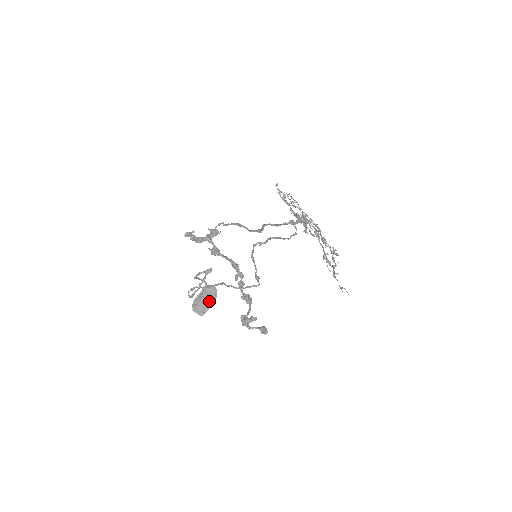
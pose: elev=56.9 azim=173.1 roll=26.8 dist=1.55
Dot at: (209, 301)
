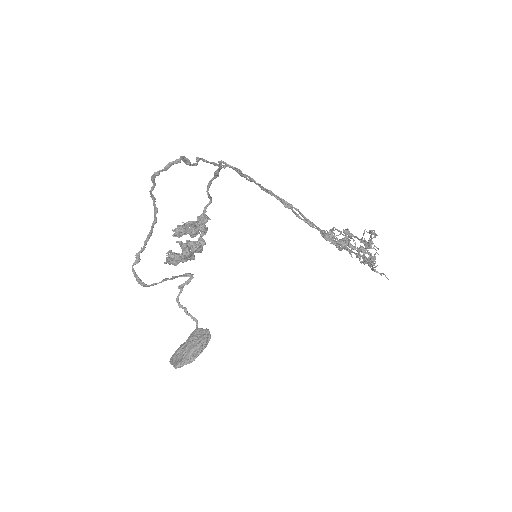
Dot at: (192, 345)
